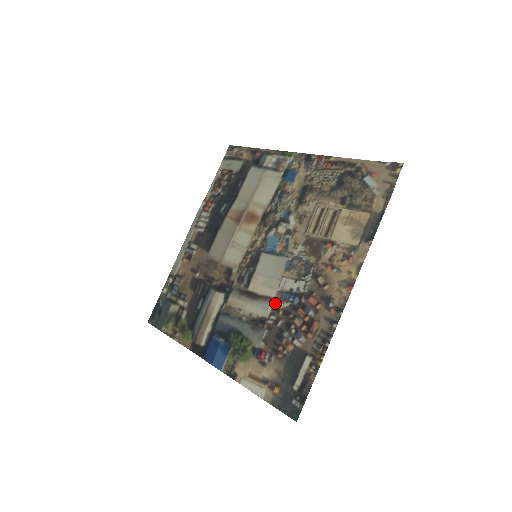
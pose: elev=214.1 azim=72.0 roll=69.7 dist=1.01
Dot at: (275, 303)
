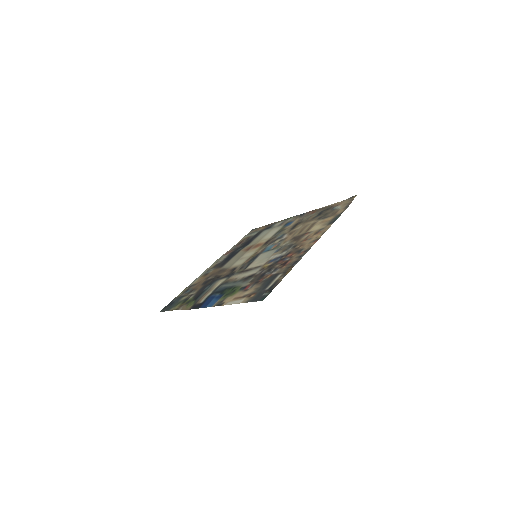
Dot at: (263, 266)
